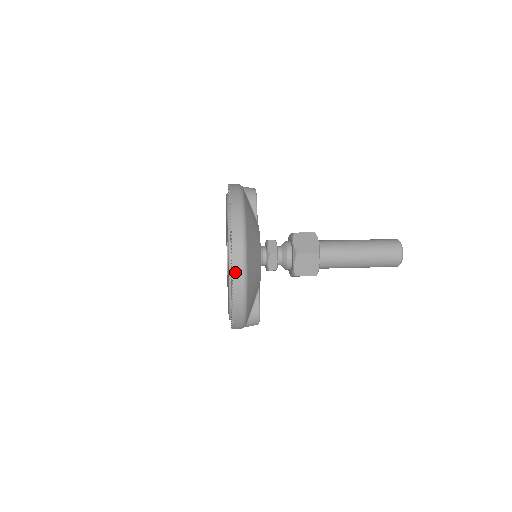
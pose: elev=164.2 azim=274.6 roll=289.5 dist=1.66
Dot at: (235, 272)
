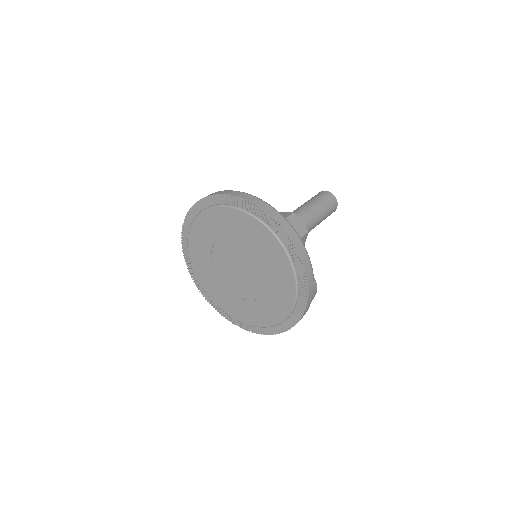
Dot at: (273, 215)
